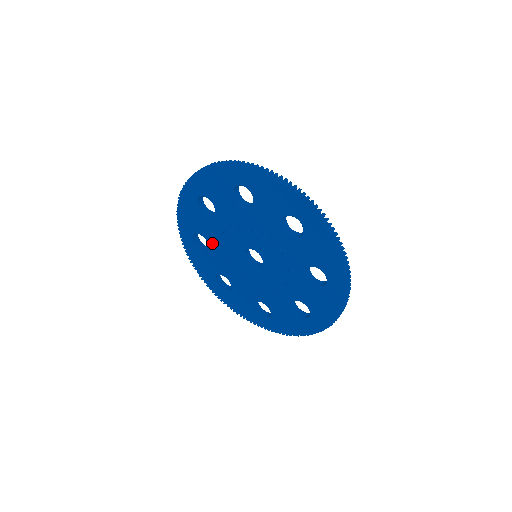
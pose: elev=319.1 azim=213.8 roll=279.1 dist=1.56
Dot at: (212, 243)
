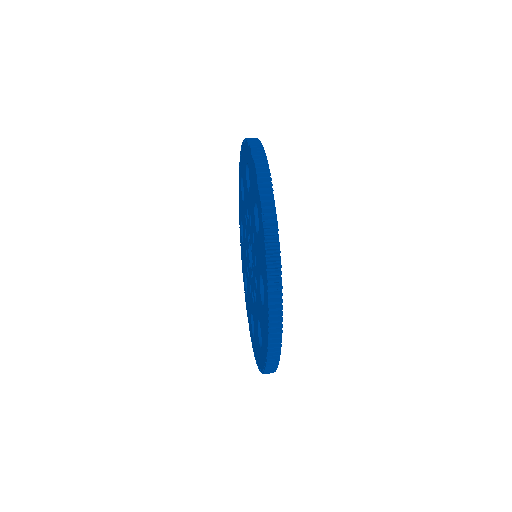
Dot at: occluded
